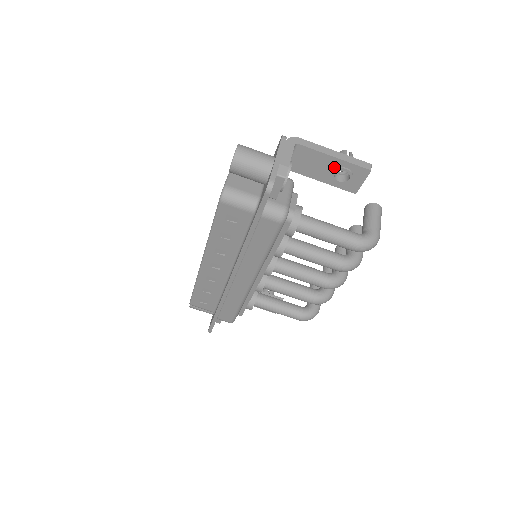
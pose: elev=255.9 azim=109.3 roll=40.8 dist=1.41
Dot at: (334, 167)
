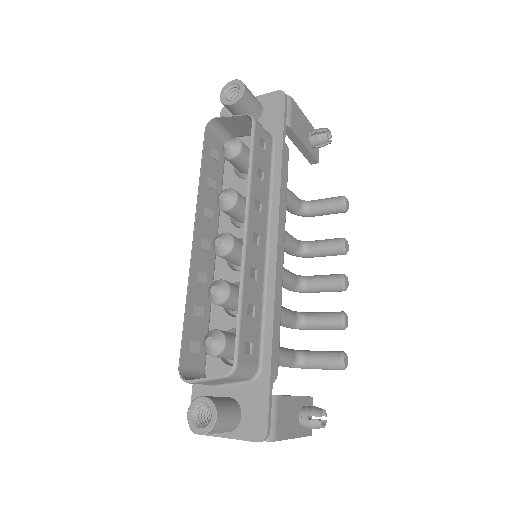
Dot at: occluded
